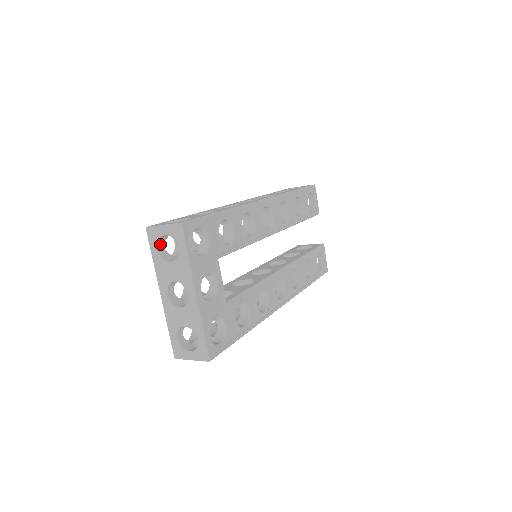
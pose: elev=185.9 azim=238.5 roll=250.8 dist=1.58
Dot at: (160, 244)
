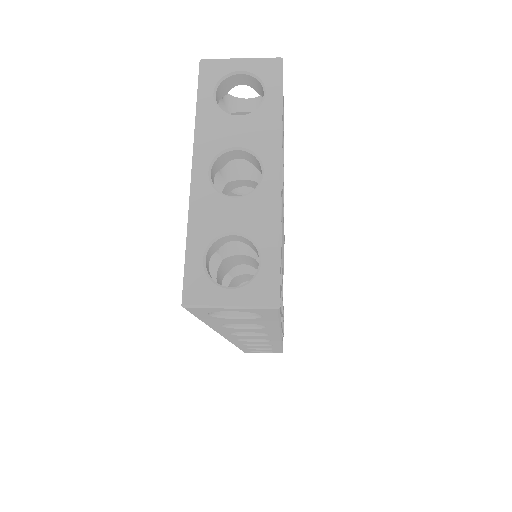
Dot at: (218, 92)
